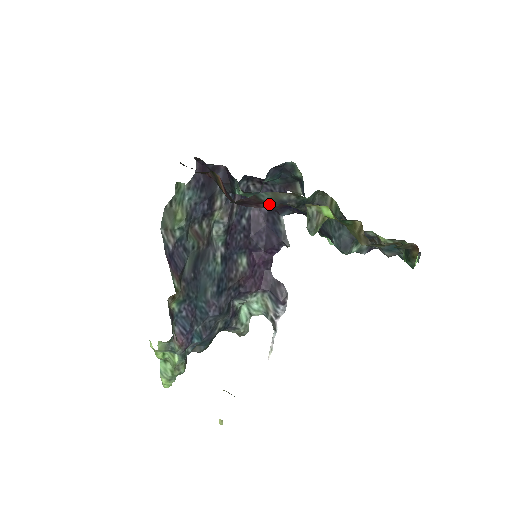
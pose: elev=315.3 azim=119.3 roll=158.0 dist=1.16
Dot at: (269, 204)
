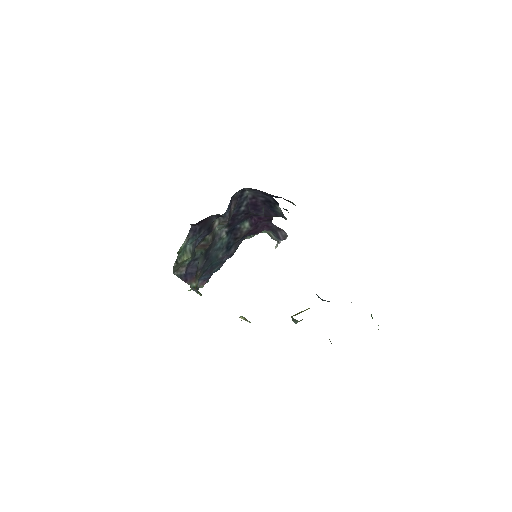
Dot at: occluded
